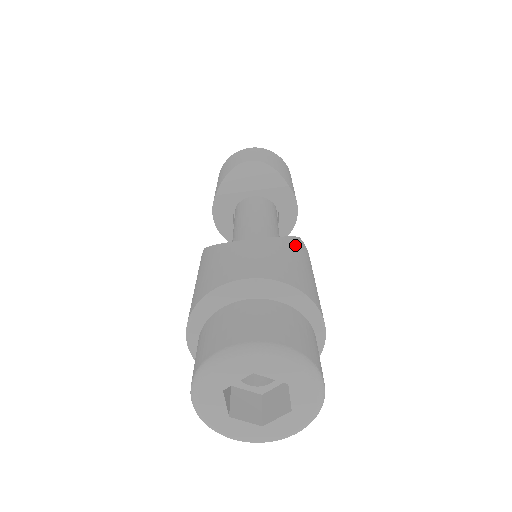
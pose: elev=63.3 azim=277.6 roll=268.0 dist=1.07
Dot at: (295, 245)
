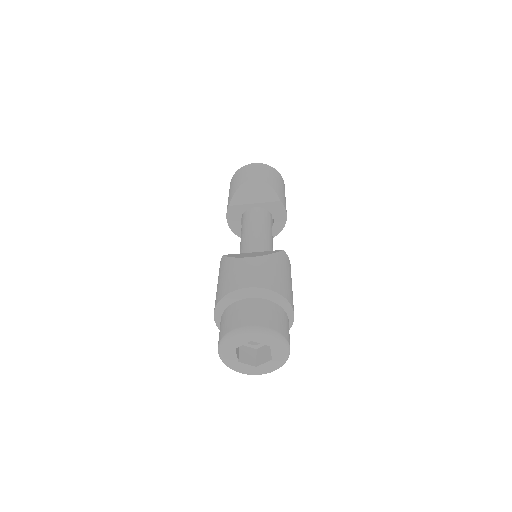
Dot at: (280, 259)
